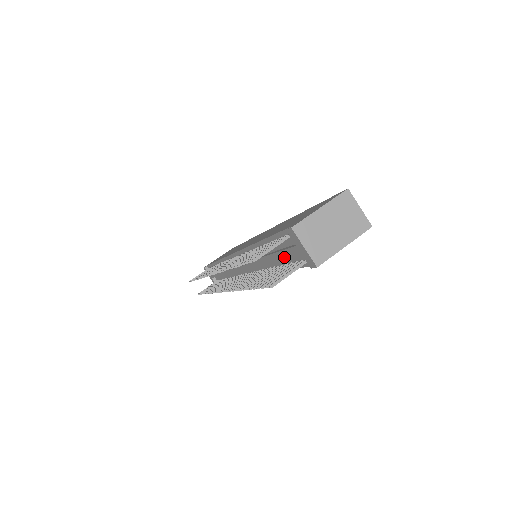
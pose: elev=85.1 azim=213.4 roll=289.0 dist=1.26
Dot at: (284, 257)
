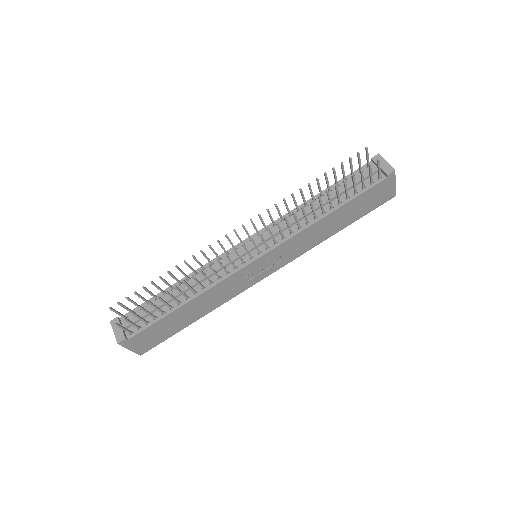
Dot at: occluded
